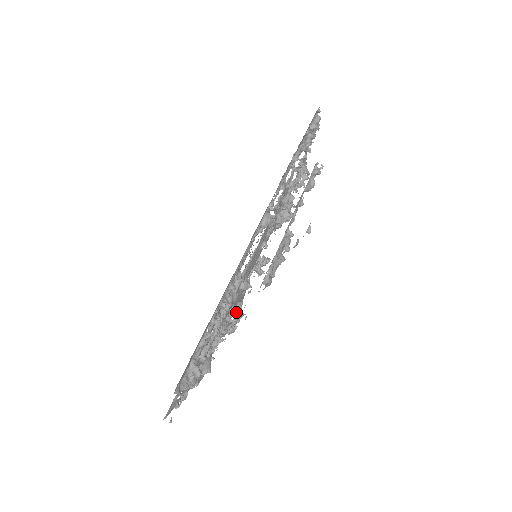
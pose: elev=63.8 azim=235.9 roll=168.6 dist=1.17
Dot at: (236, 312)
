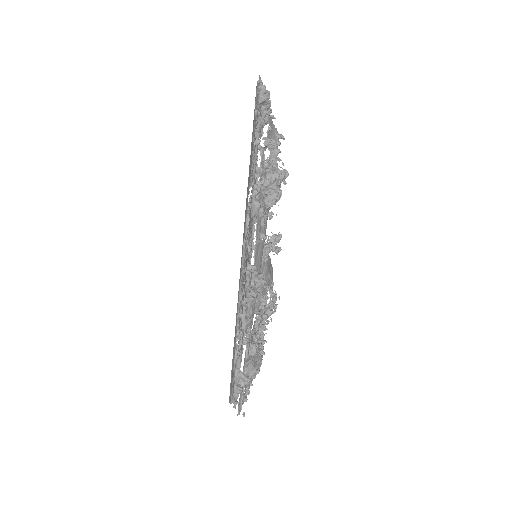
Dot at: (267, 298)
